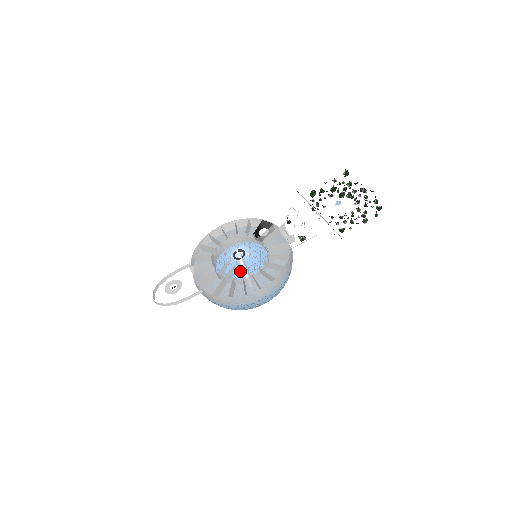
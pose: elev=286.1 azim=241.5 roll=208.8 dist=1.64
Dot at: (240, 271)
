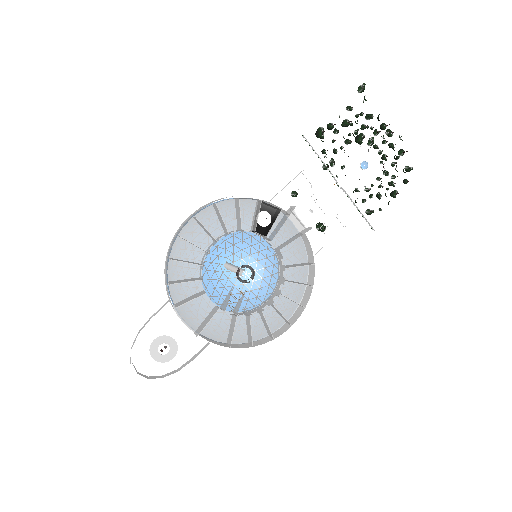
Dot at: occluded
